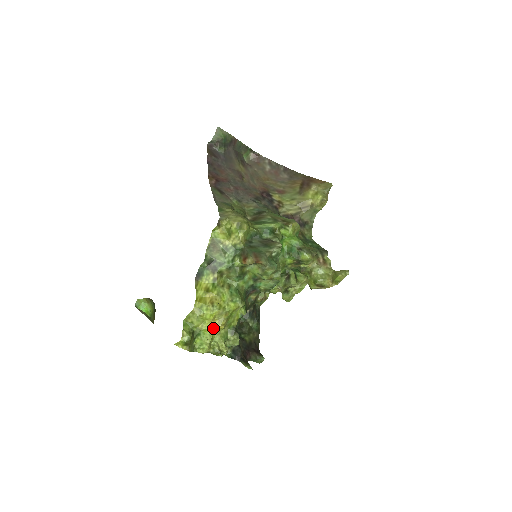
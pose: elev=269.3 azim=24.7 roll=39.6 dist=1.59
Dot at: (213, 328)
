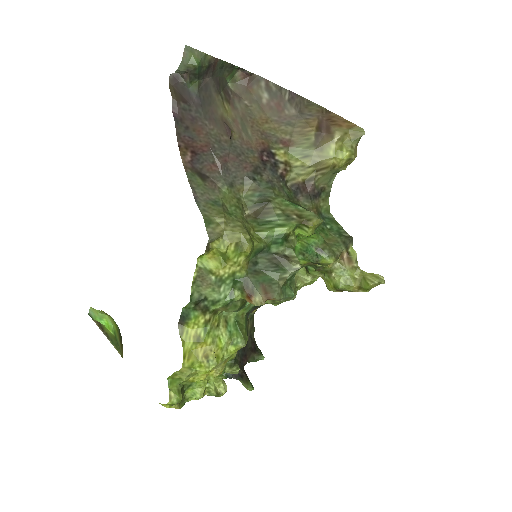
Dot at: (209, 379)
